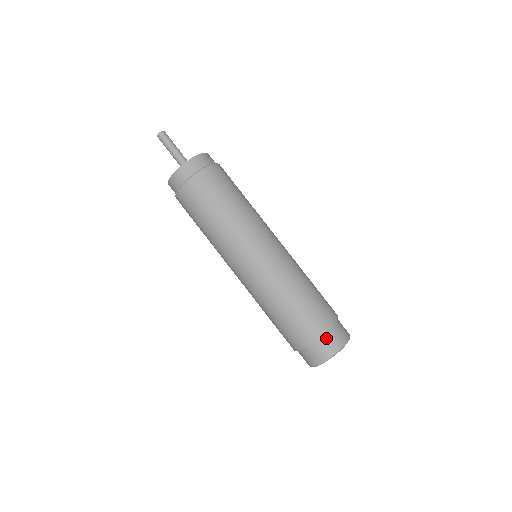
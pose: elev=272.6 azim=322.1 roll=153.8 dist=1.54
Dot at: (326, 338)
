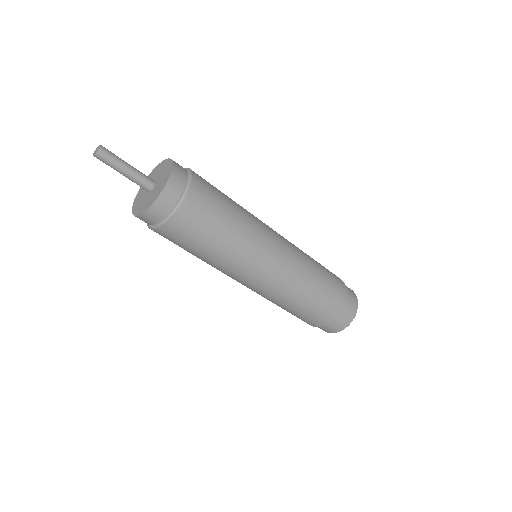
Dot at: (332, 324)
